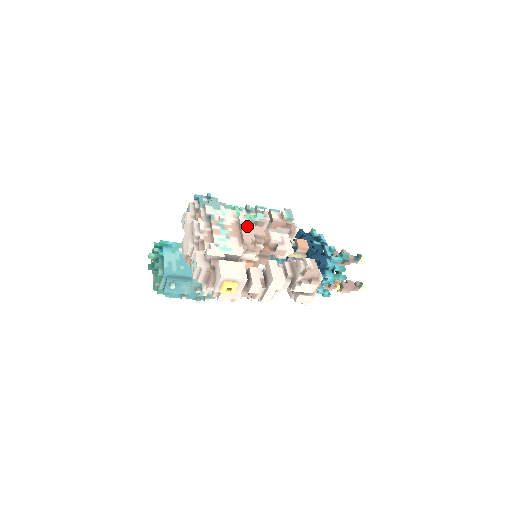
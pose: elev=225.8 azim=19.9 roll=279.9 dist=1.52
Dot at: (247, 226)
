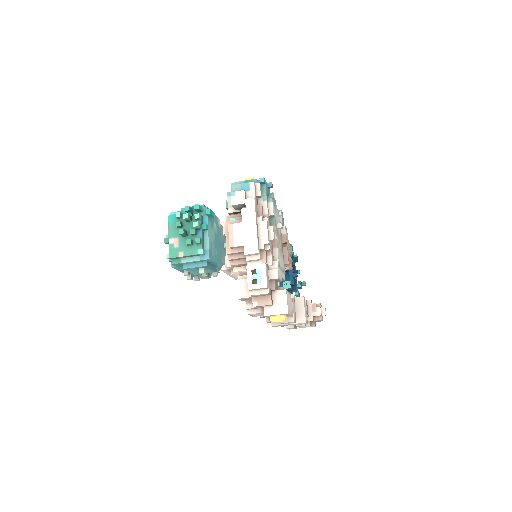
Dot at: (288, 242)
